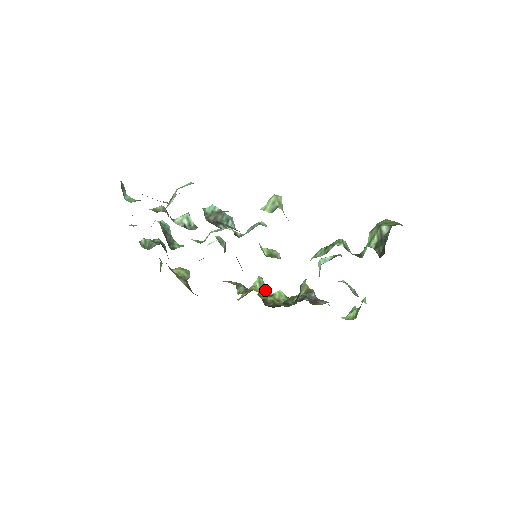
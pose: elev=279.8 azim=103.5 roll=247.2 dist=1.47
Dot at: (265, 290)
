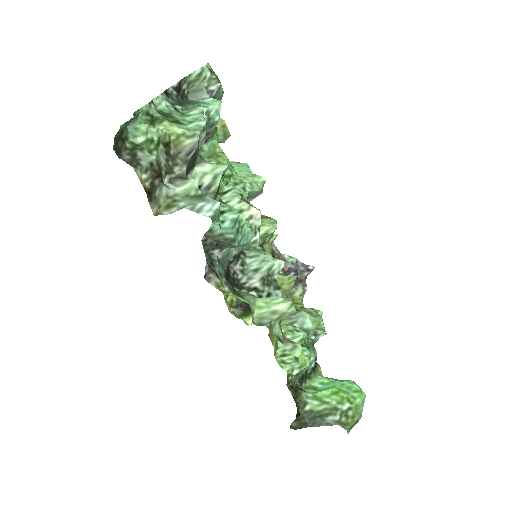
Dot at: (265, 240)
